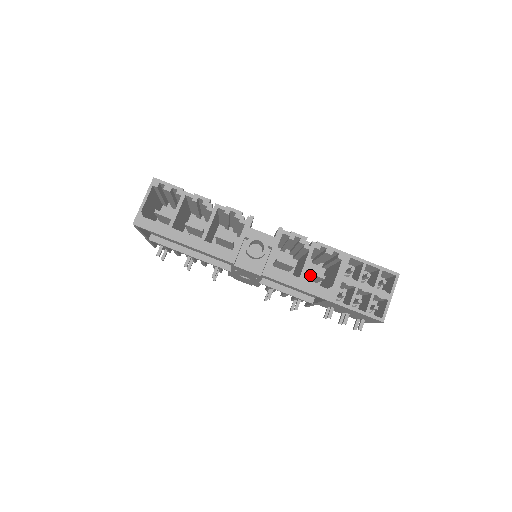
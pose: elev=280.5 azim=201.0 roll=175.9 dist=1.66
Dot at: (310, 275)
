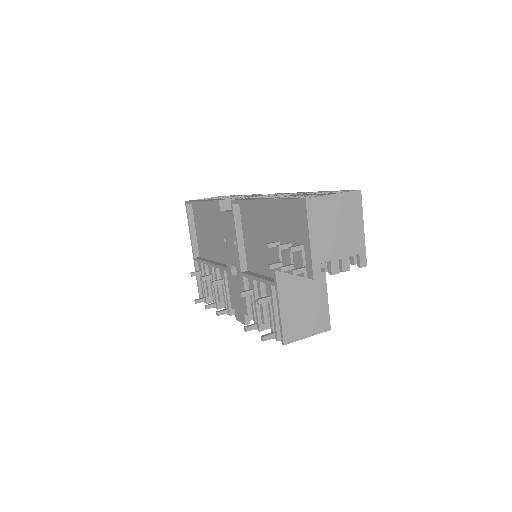
Dot at: occluded
